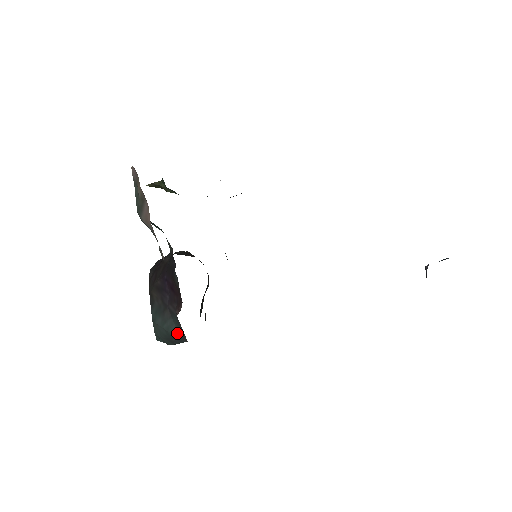
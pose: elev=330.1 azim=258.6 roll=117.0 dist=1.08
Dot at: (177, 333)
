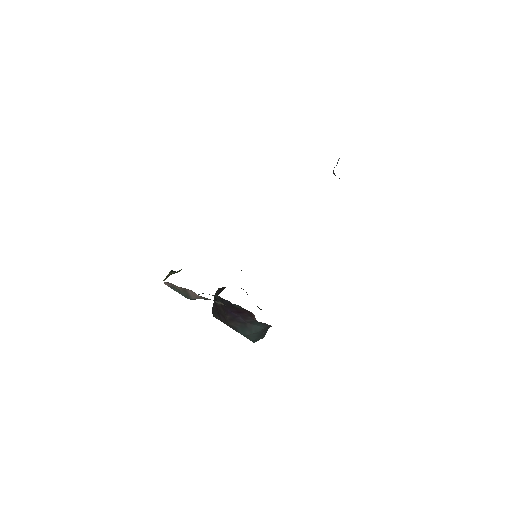
Dot at: (262, 328)
